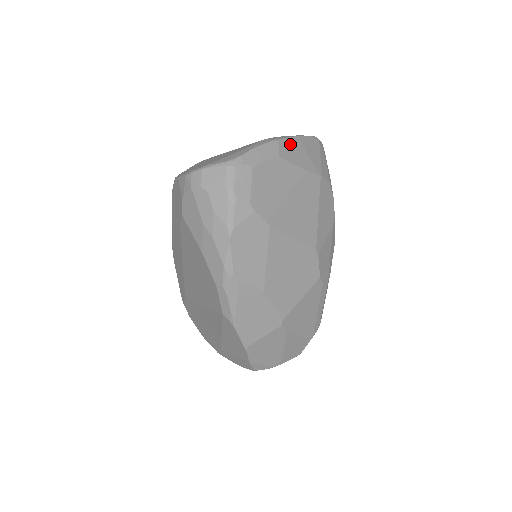
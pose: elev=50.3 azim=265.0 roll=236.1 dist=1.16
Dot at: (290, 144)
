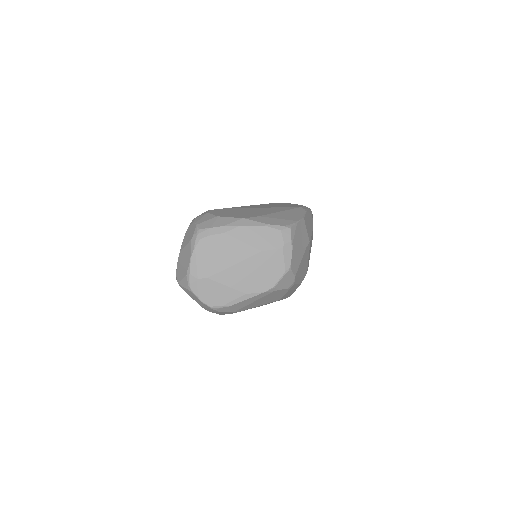
Dot at: occluded
